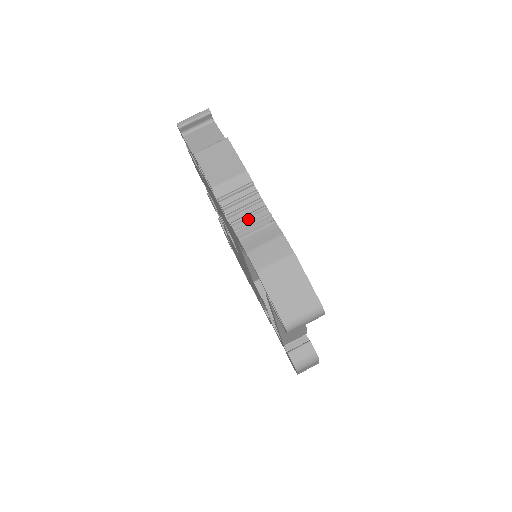
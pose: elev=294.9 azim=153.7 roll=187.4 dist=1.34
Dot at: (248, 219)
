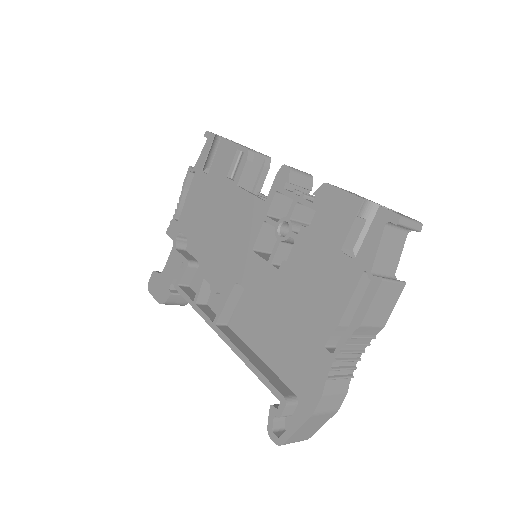
Dot at: (345, 362)
